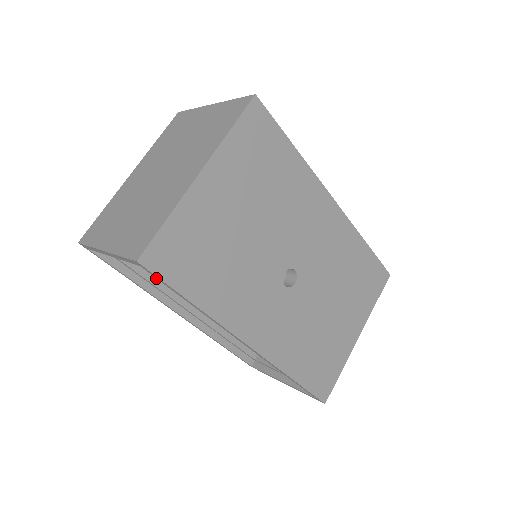
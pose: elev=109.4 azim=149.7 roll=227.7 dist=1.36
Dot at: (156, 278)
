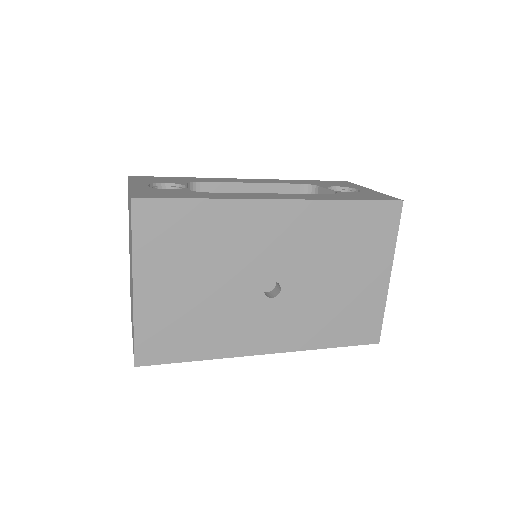
Dot at: occluded
